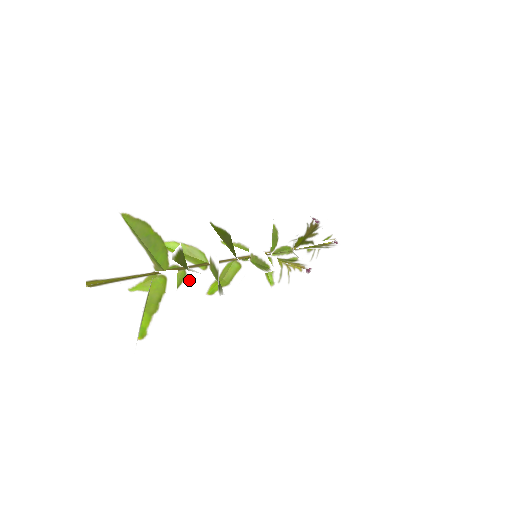
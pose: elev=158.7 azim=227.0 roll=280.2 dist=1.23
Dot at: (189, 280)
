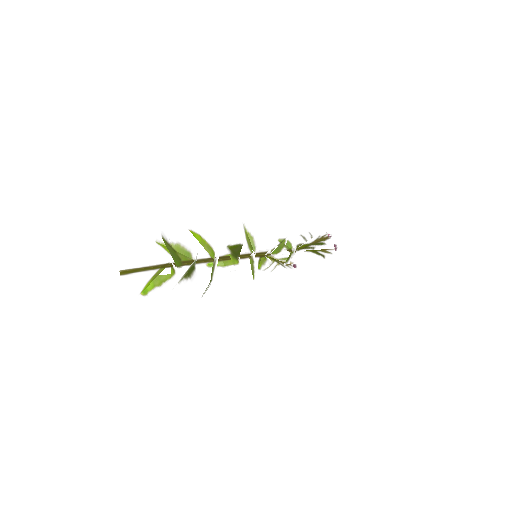
Dot at: occluded
